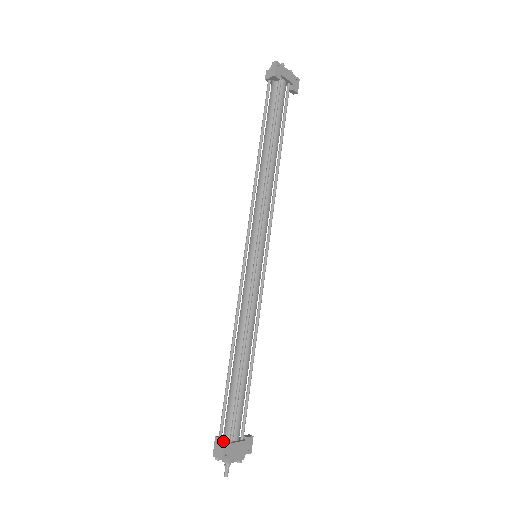
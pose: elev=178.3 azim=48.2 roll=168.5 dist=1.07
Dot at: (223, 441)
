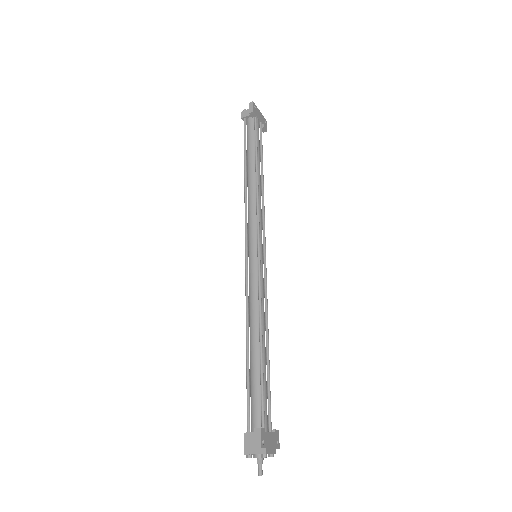
Dot at: (259, 428)
